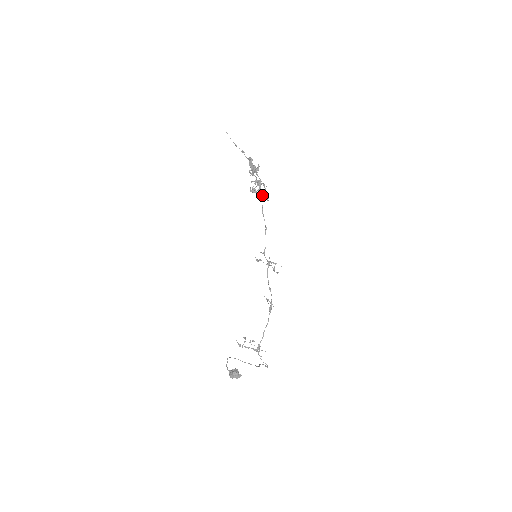
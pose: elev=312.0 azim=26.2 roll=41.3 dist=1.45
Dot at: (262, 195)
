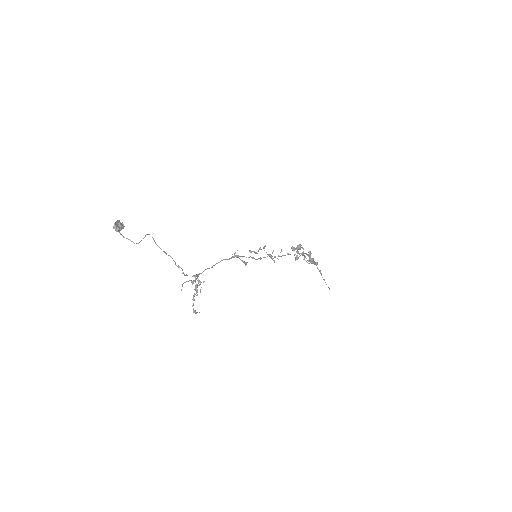
Dot at: (293, 247)
